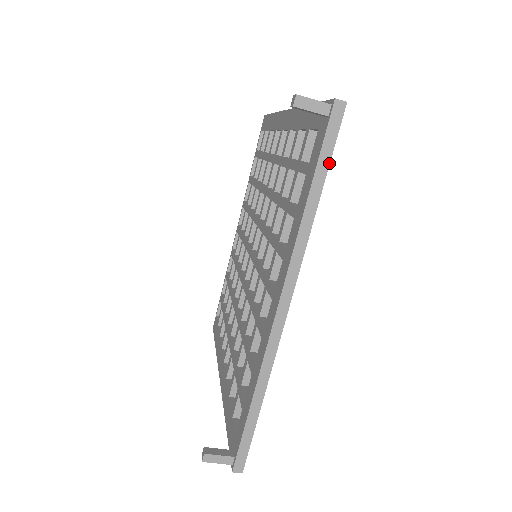
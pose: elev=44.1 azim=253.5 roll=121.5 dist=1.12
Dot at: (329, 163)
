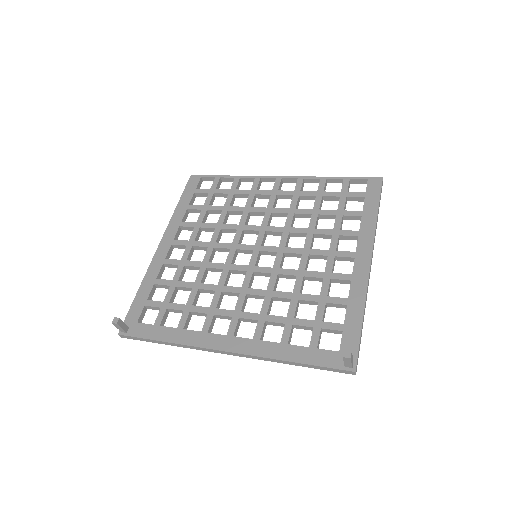
Dot at: occluded
